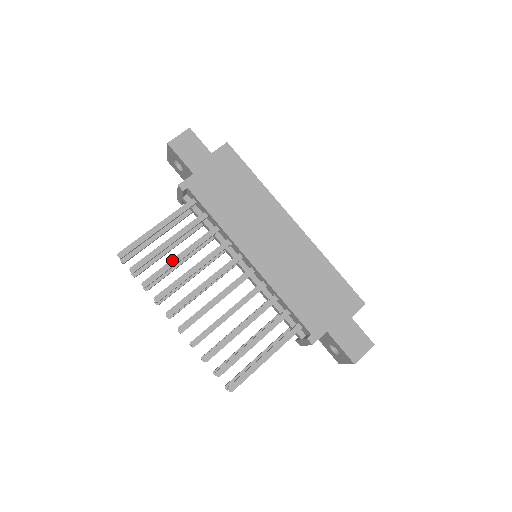
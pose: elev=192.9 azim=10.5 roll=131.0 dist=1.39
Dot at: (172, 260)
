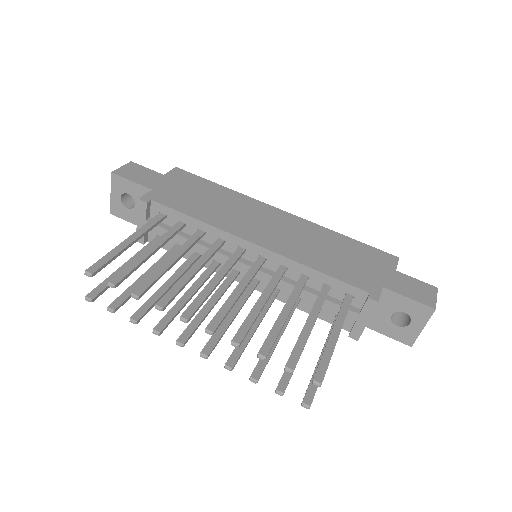
Dot at: (162, 265)
